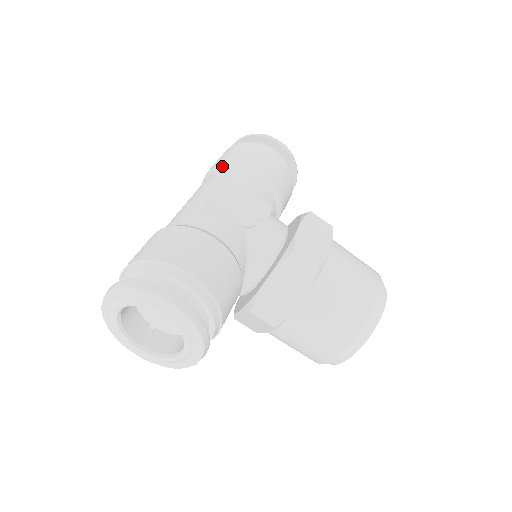
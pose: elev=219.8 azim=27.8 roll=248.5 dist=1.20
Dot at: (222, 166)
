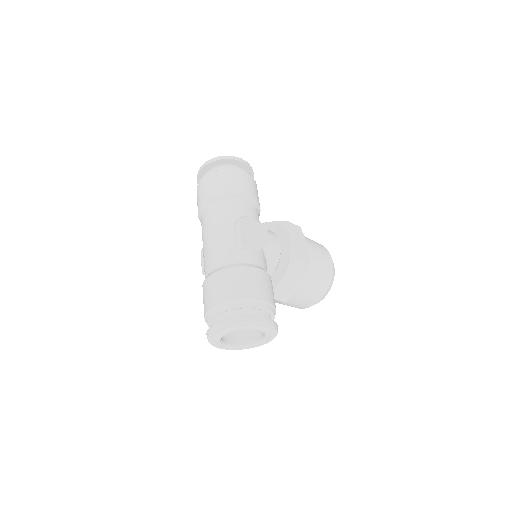
Dot at: (222, 198)
